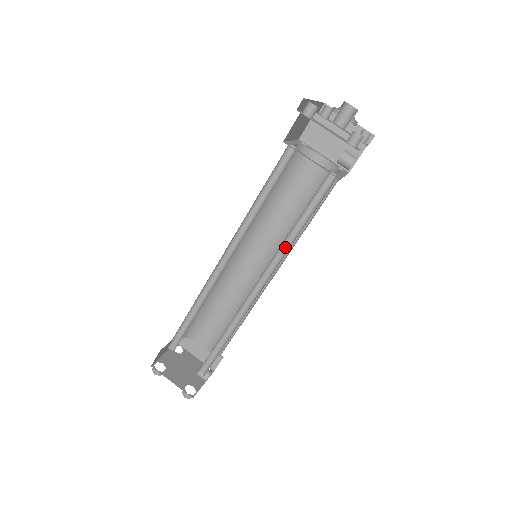
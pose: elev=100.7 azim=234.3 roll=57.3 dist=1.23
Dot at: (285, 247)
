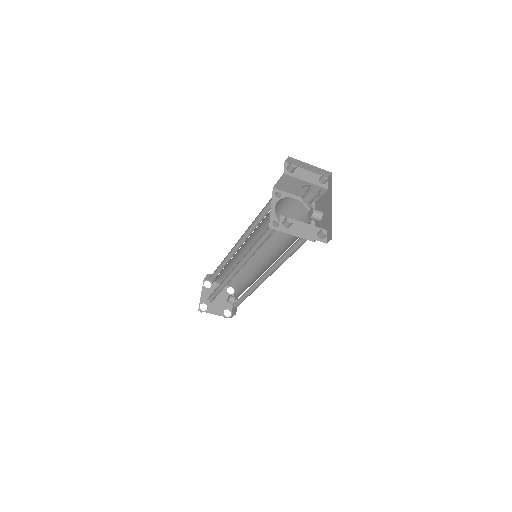
Dot at: (278, 261)
